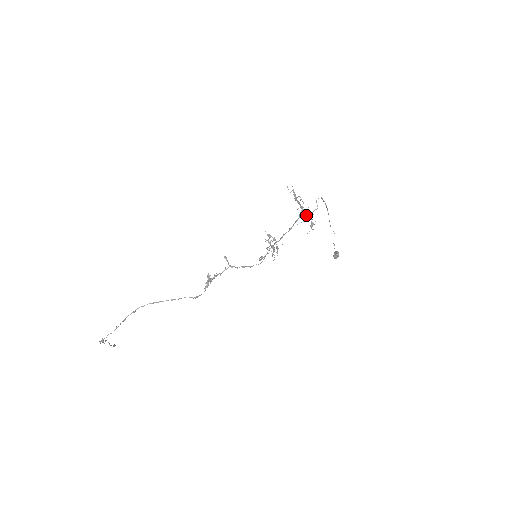
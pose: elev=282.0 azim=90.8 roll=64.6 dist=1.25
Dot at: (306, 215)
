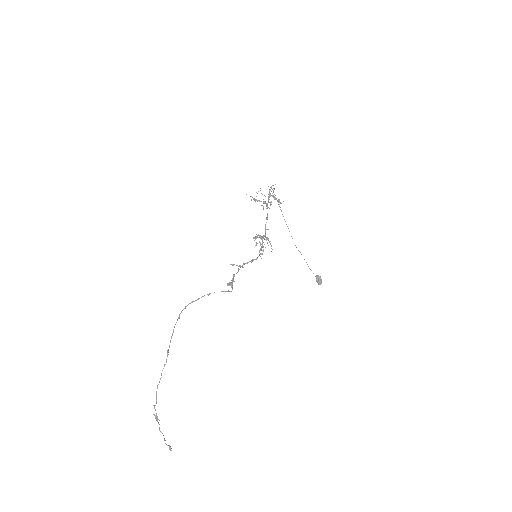
Dot at: (270, 194)
